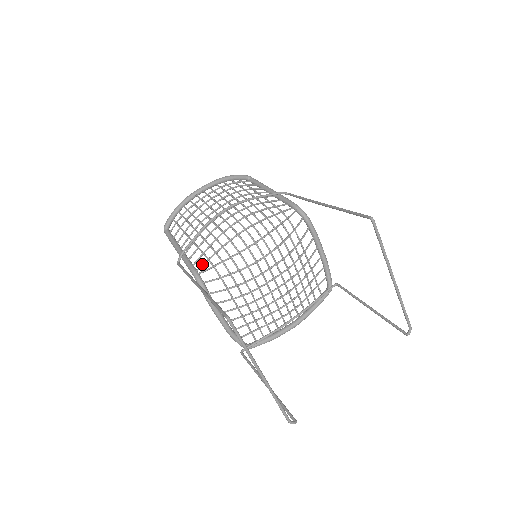
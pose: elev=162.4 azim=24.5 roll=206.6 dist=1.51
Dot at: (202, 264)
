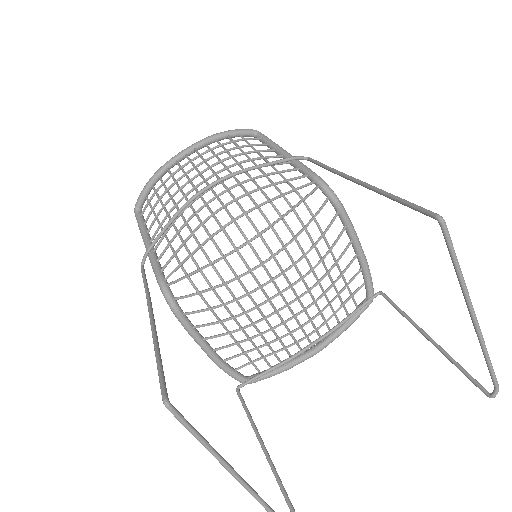
Dot at: occluded
